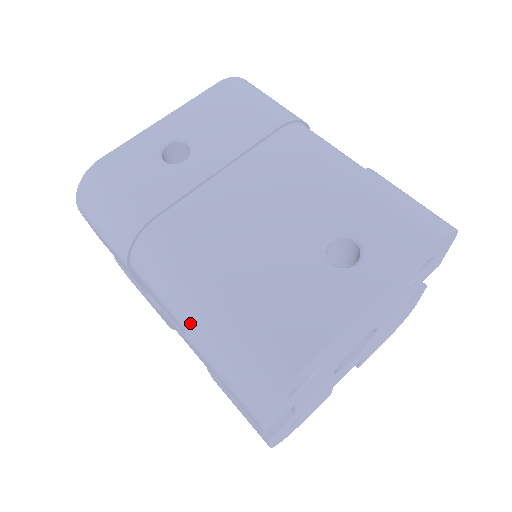
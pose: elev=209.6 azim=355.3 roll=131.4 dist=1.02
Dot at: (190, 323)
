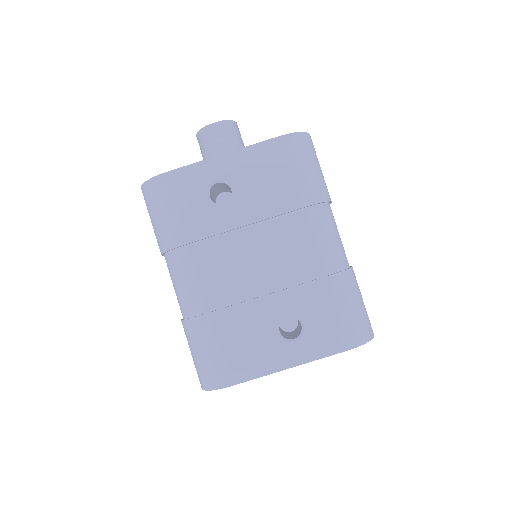
Dot at: (185, 322)
